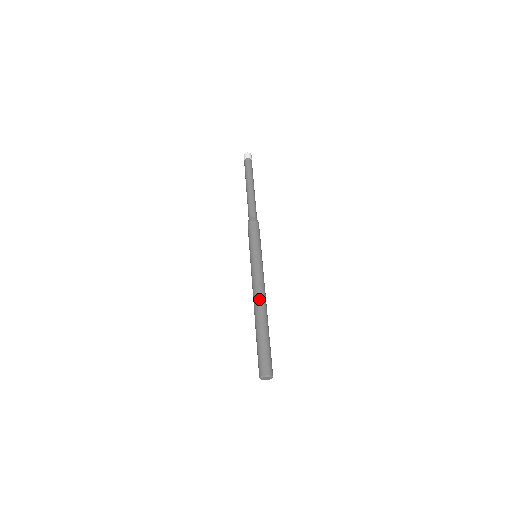
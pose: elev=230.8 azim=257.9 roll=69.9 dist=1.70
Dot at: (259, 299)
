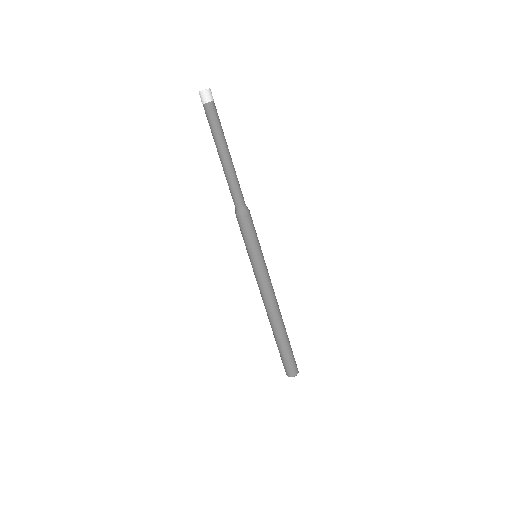
Dot at: (270, 311)
